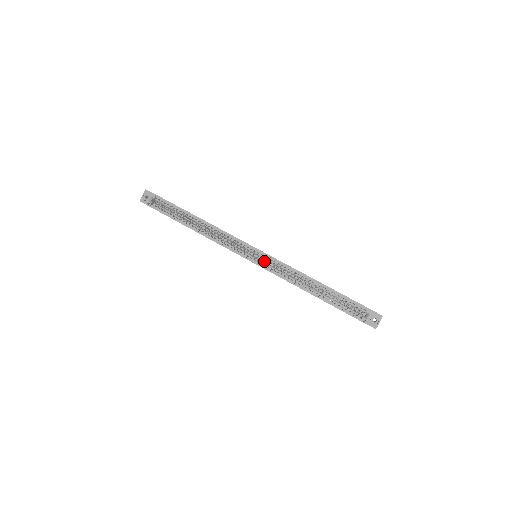
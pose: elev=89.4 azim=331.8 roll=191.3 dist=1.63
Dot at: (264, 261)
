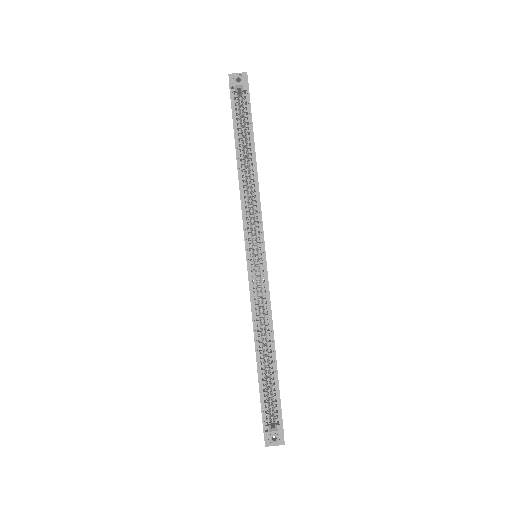
Dot at: occluded
